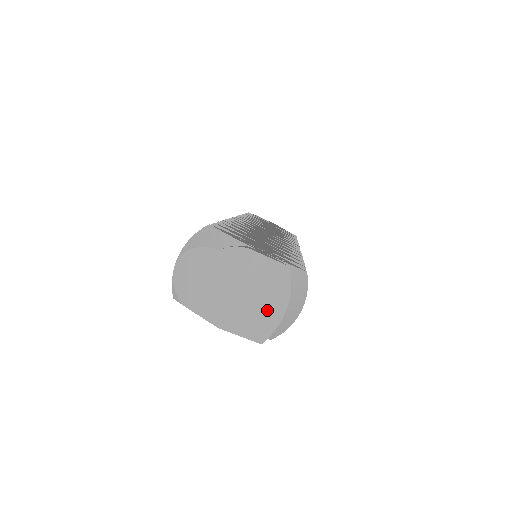
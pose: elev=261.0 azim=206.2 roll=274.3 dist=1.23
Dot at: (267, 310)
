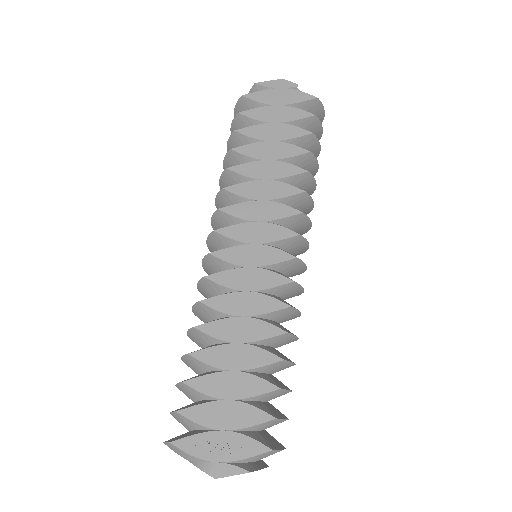
Dot at: occluded
